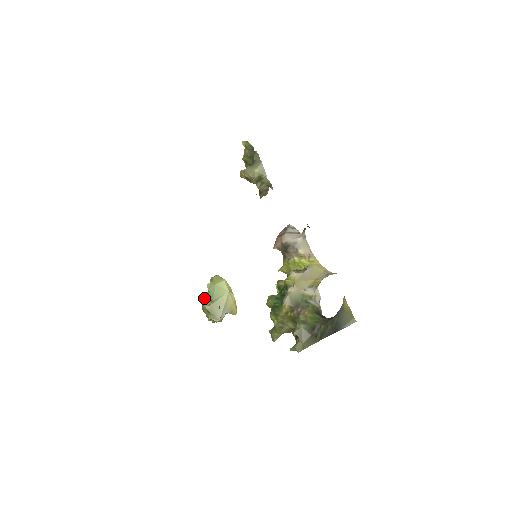
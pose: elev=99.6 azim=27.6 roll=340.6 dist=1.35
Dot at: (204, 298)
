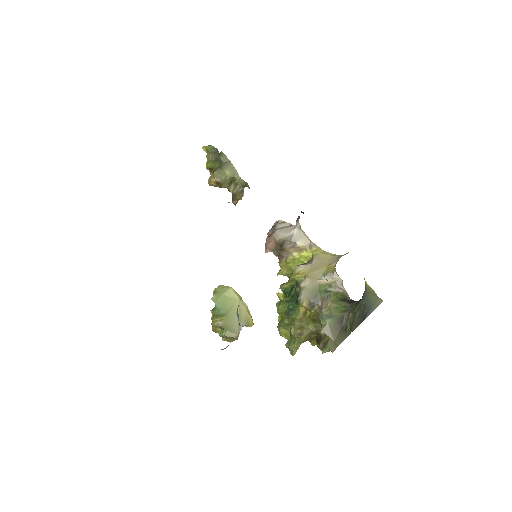
Dot at: occluded
